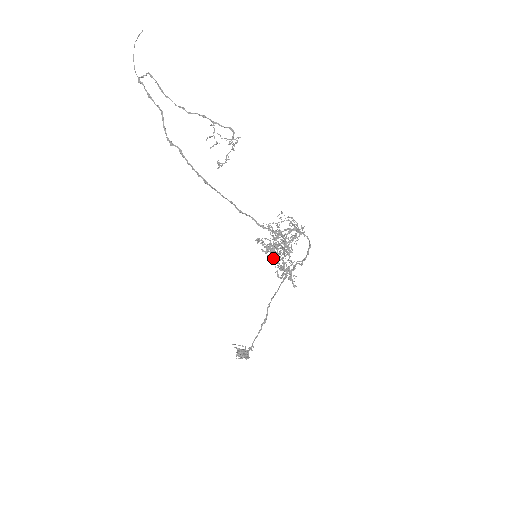
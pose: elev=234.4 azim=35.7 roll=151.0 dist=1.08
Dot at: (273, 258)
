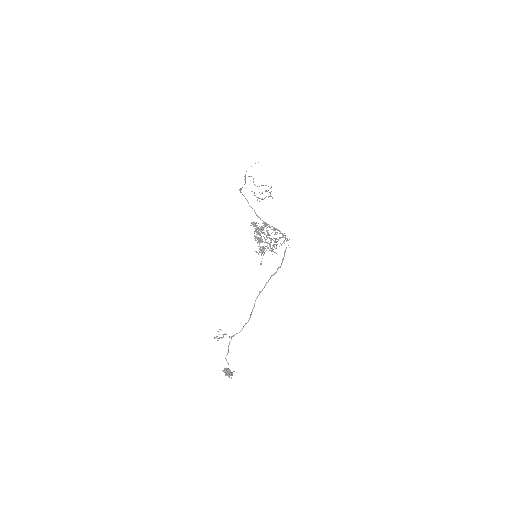
Dot at: occluded
